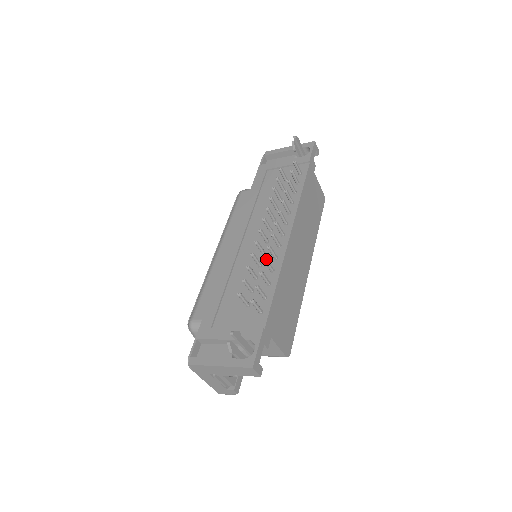
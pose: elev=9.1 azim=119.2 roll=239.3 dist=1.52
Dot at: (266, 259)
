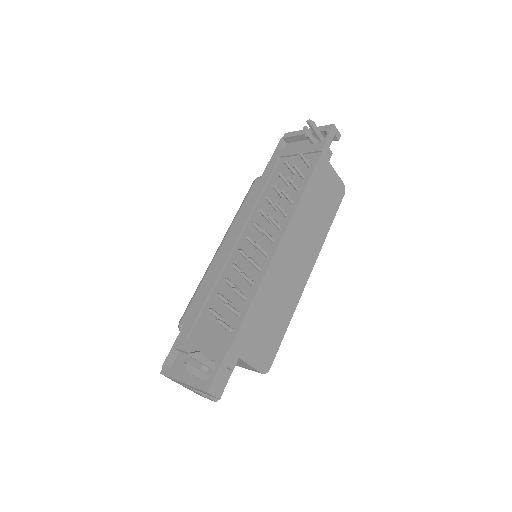
Dot at: (242, 273)
